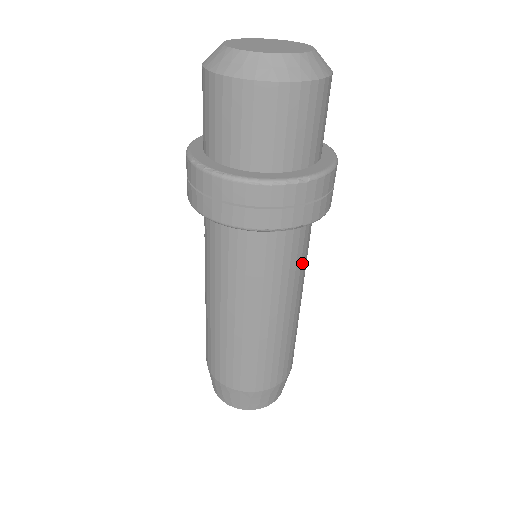
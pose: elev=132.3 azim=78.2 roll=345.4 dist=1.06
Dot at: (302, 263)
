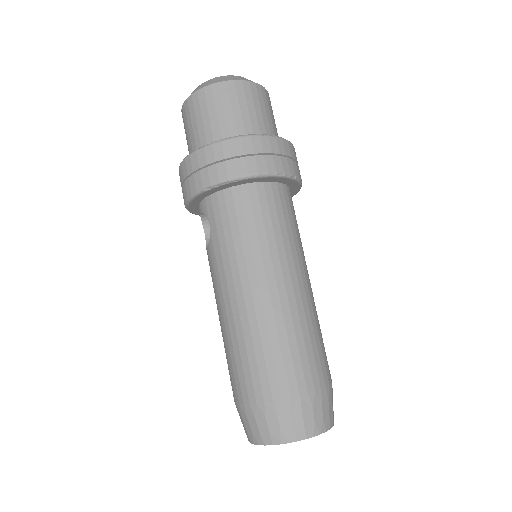
Dot at: occluded
